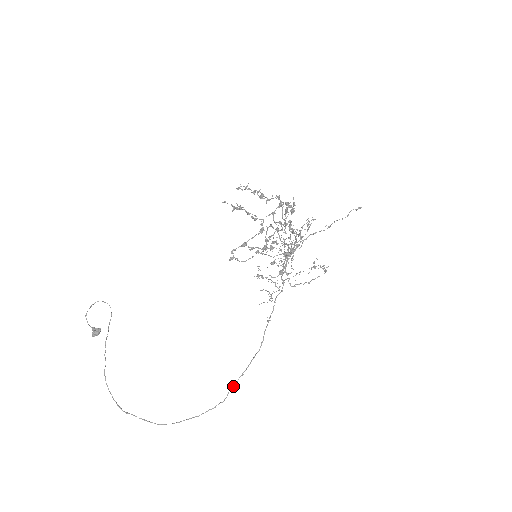
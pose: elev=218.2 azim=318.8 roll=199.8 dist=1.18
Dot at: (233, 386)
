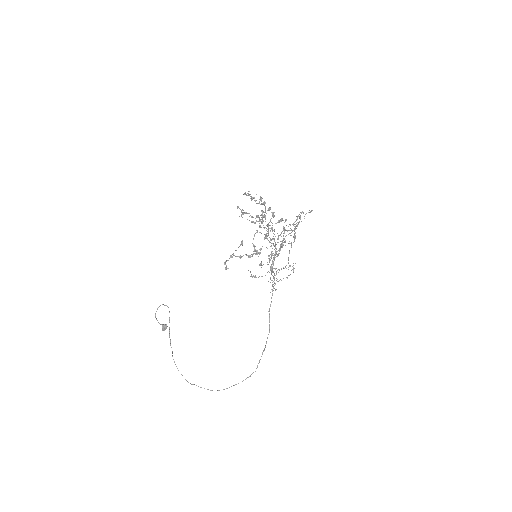
Dot at: (260, 359)
